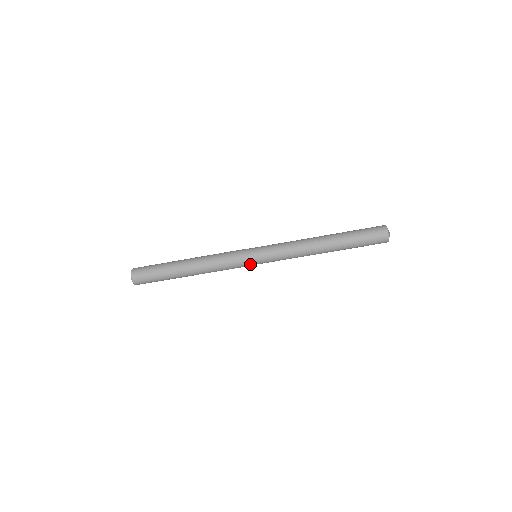
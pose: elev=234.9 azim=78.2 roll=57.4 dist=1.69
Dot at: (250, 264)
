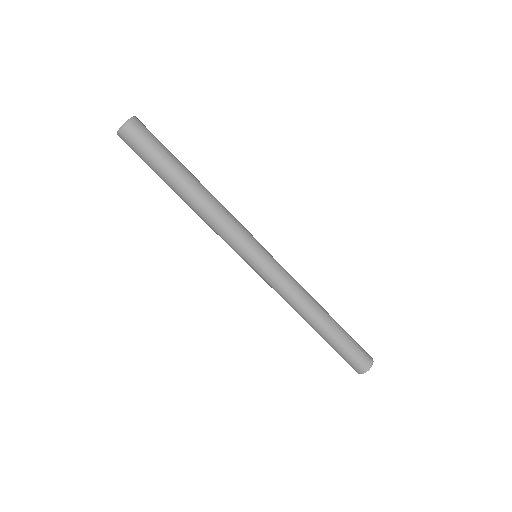
Dot at: (245, 257)
